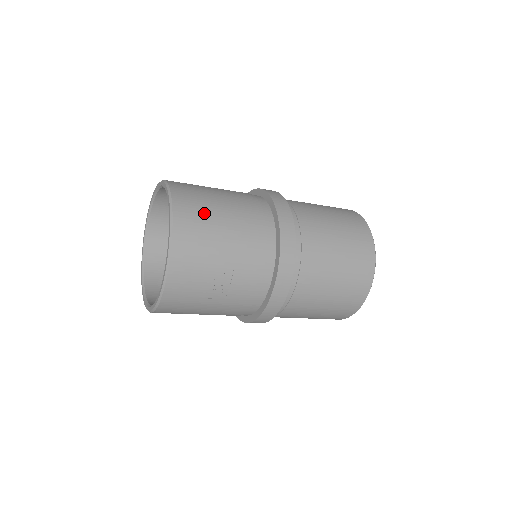
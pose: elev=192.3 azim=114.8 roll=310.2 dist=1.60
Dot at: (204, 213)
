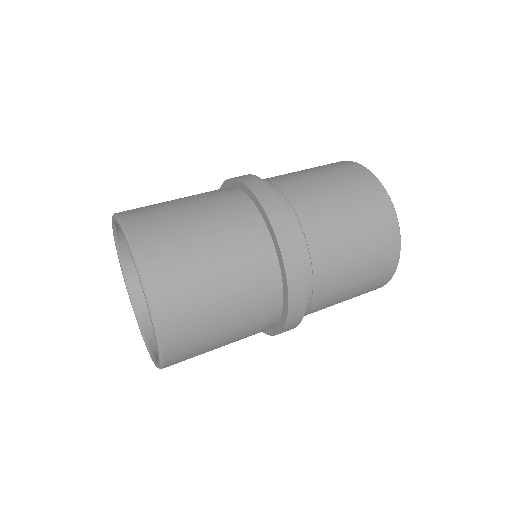
Dot at: occluded
